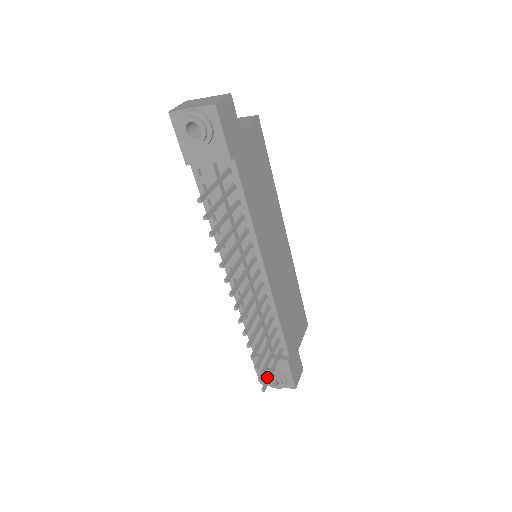
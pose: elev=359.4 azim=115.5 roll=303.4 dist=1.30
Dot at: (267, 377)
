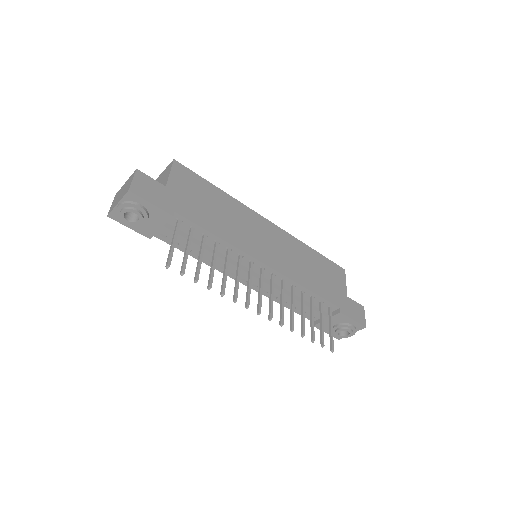
Dot at: (330, 338)
